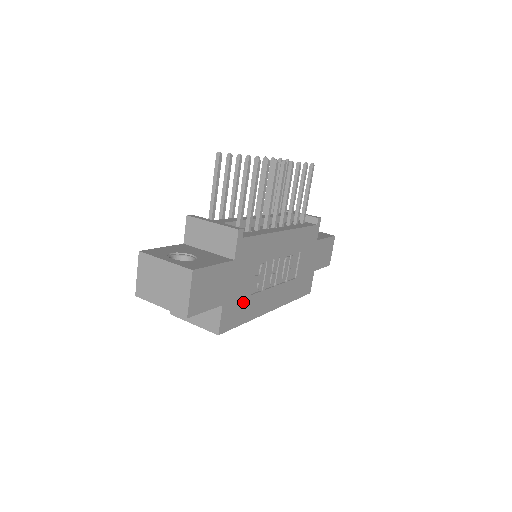
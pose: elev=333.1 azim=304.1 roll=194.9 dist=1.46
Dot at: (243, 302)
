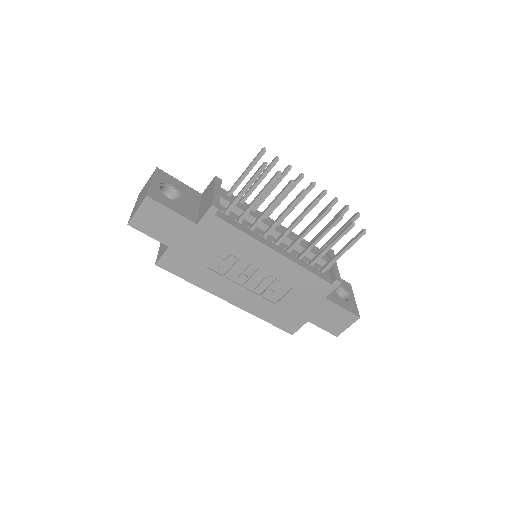
Dot at: (194, 265)
